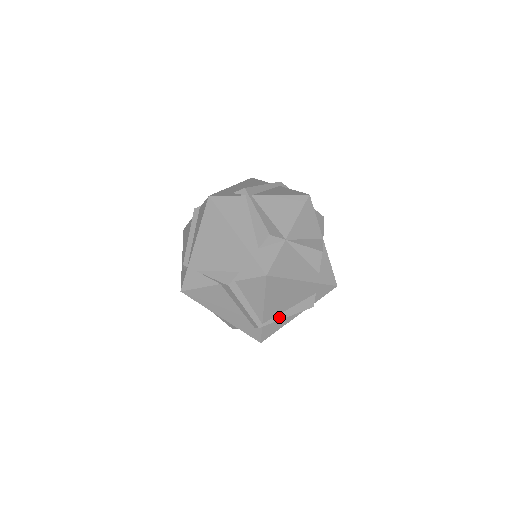
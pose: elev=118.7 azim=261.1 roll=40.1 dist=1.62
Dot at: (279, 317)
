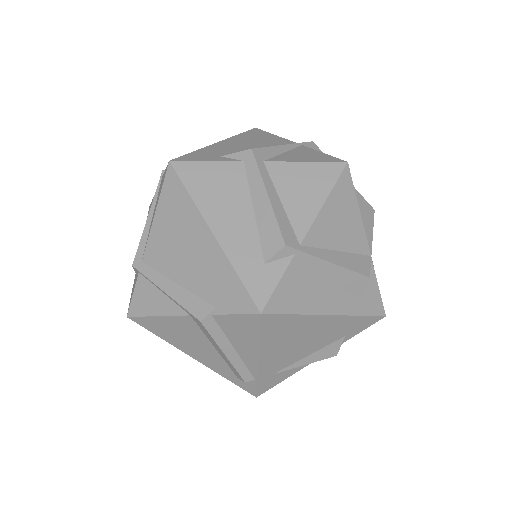
Dot at: occluded
